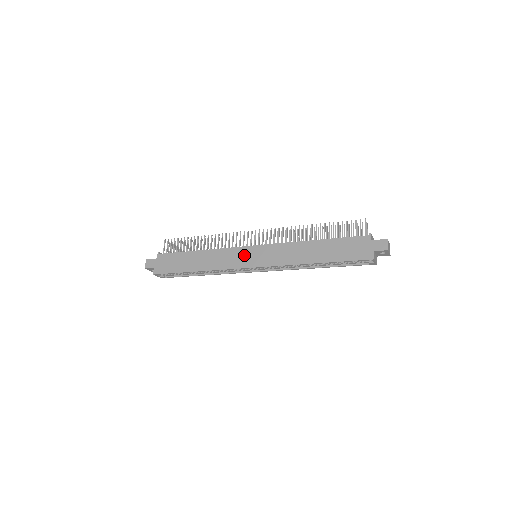
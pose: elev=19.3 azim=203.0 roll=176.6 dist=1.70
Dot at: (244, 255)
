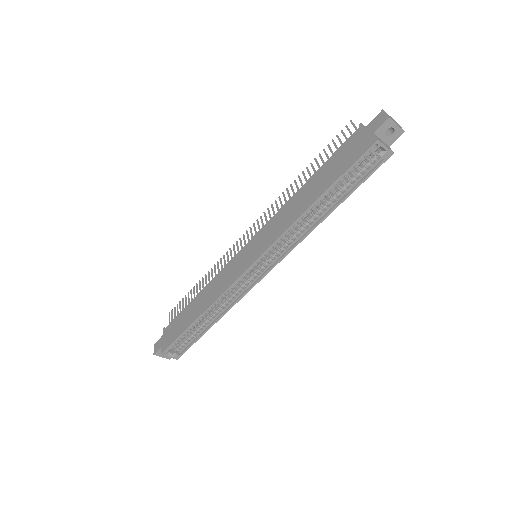
Dot at: (239, 261)
